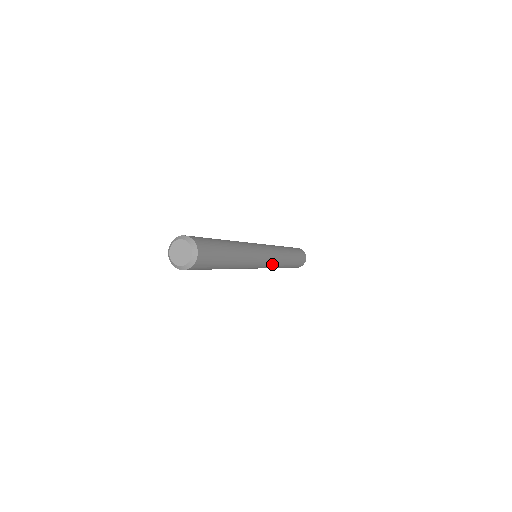
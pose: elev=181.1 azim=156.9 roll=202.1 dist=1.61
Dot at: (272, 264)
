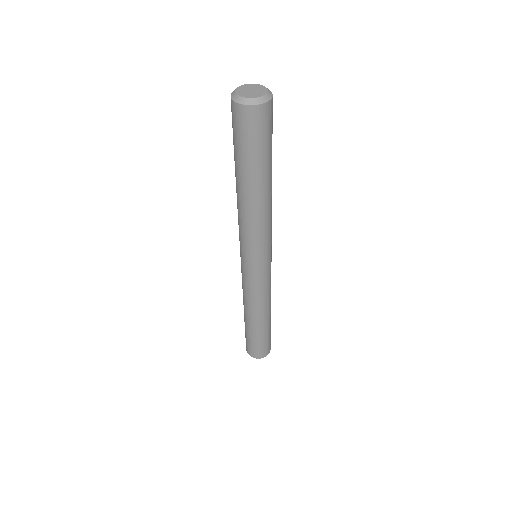
Dot at: (262, 284)
